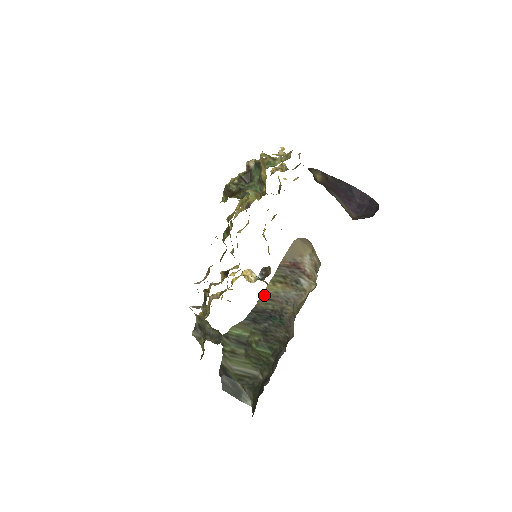
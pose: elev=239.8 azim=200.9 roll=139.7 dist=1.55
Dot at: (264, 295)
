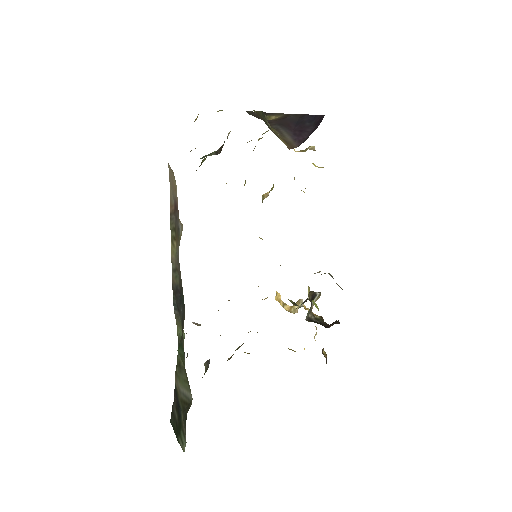
Dot at: (173, 264)
